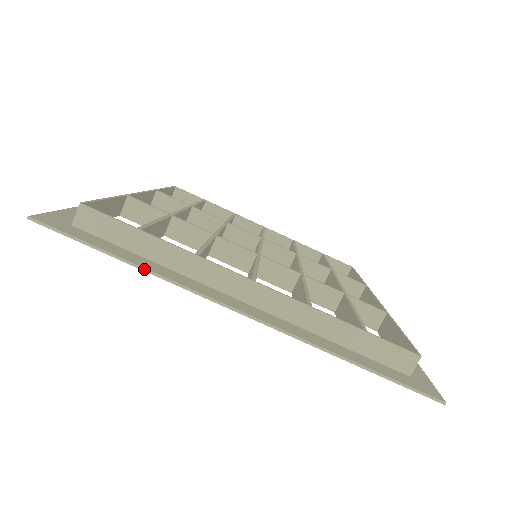
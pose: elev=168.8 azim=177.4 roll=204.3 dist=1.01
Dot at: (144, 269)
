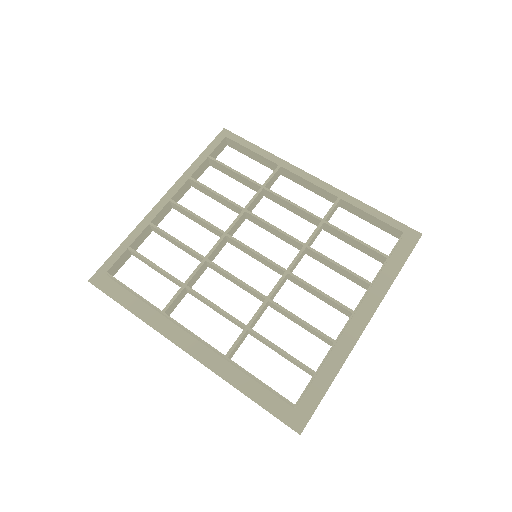
Dot at: occluded
